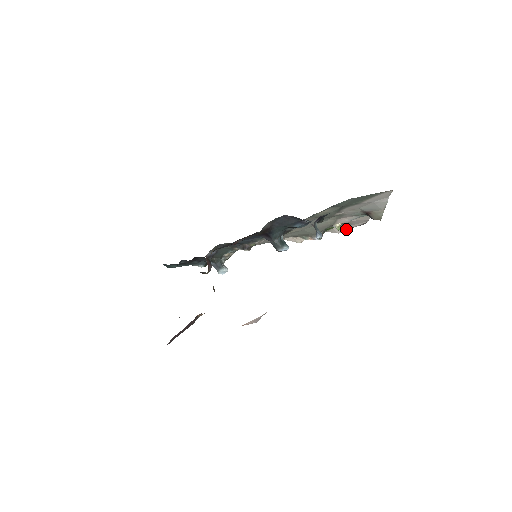
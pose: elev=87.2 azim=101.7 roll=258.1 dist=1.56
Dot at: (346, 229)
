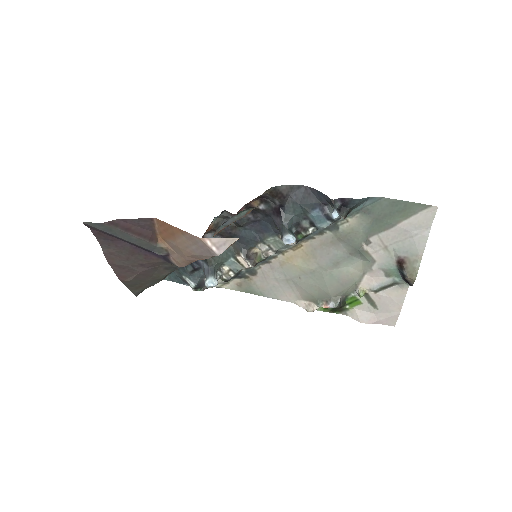
Dot at: (371, 319)
